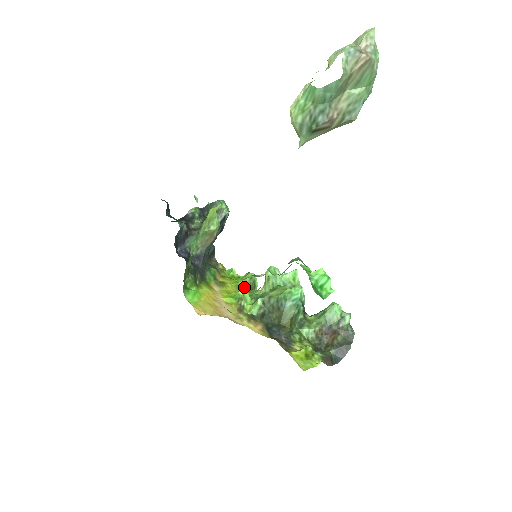
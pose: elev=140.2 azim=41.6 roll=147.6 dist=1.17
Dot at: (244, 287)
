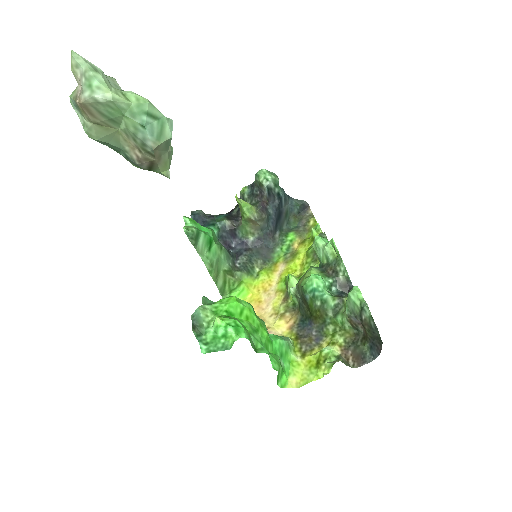
Dot at: (312, 256)
